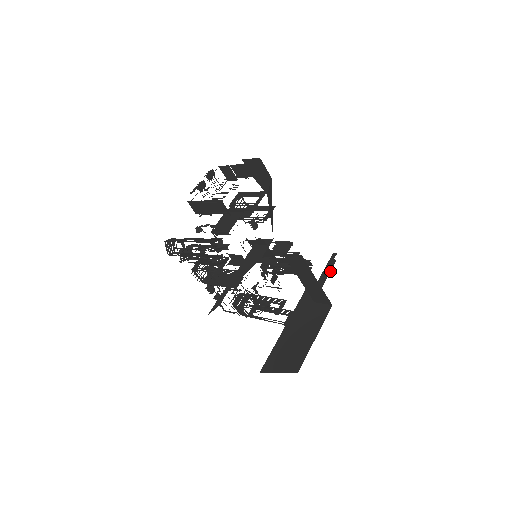
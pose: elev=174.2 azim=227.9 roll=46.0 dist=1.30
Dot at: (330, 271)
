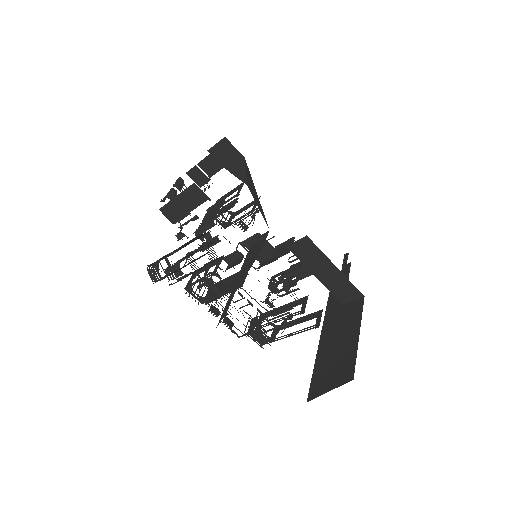
Dot at: (348, 274)
